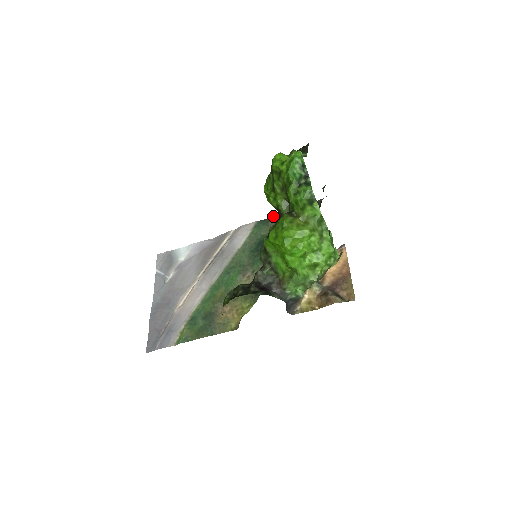
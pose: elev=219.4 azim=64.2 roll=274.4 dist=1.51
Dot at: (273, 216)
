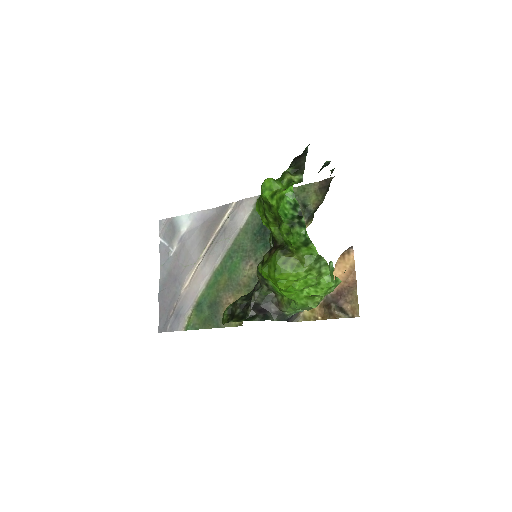
Dot at: occluded
